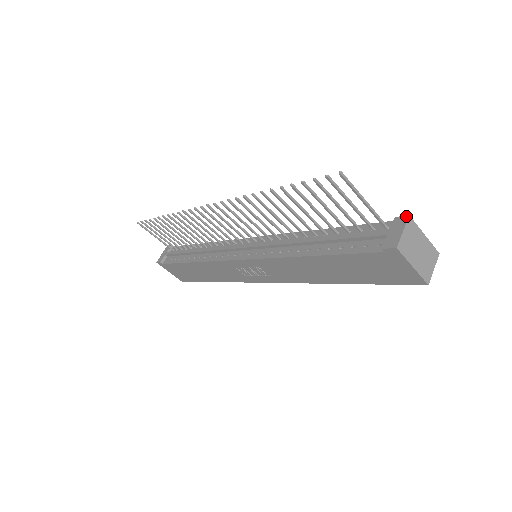
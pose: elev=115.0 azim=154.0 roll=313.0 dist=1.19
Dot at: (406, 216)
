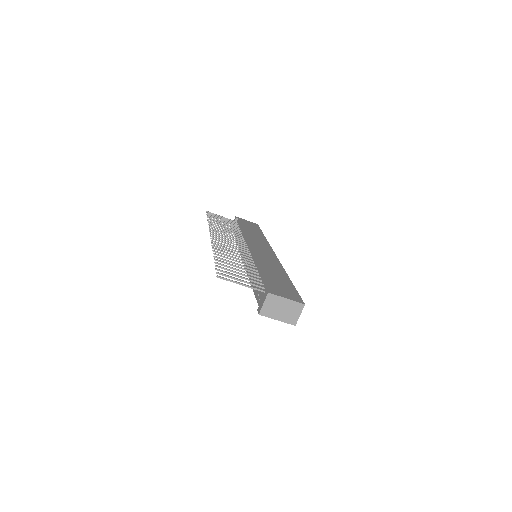
Dot at: (267, 292)
